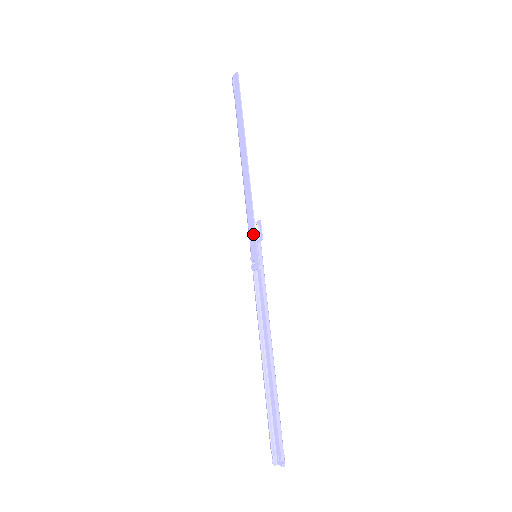
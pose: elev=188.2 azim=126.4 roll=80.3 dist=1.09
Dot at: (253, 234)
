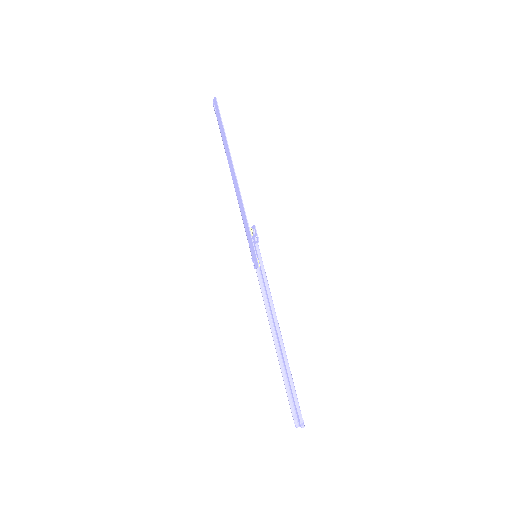
Dot at: (250, 238)
